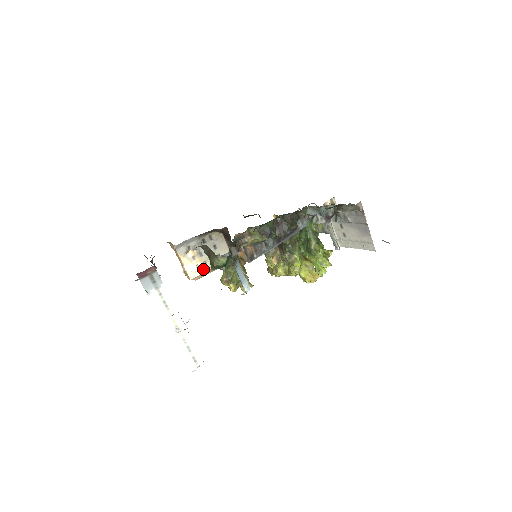
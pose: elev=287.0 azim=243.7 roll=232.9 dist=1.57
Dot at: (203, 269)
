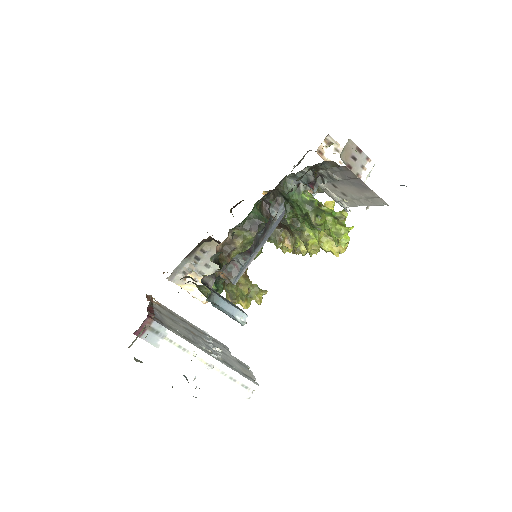
Dot at: occluded
